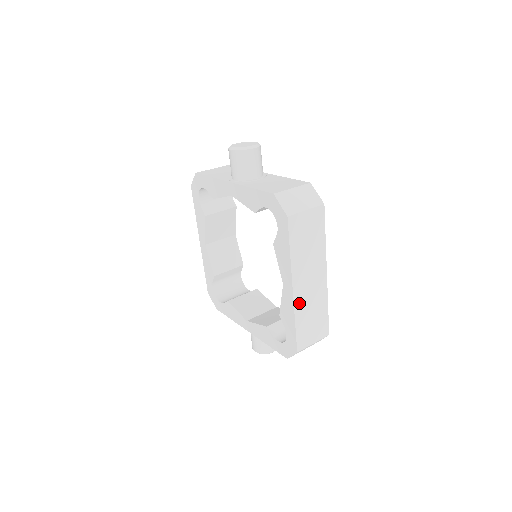
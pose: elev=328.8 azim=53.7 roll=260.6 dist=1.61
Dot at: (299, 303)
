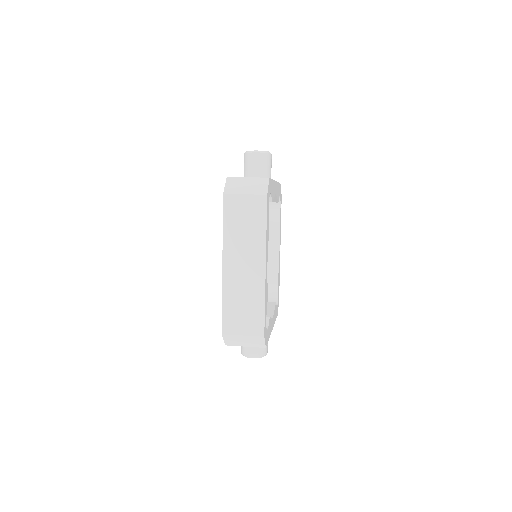
Dot at: (229, 283)
